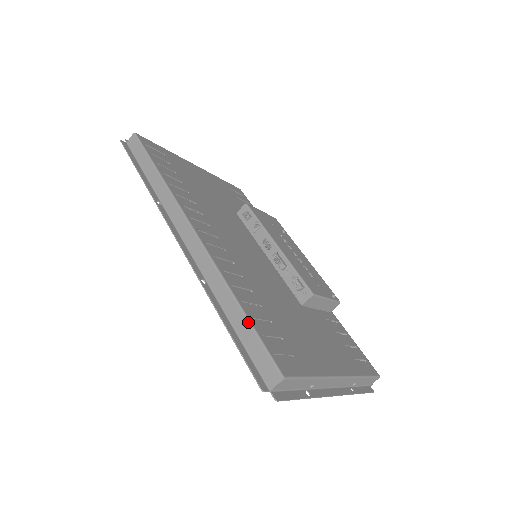
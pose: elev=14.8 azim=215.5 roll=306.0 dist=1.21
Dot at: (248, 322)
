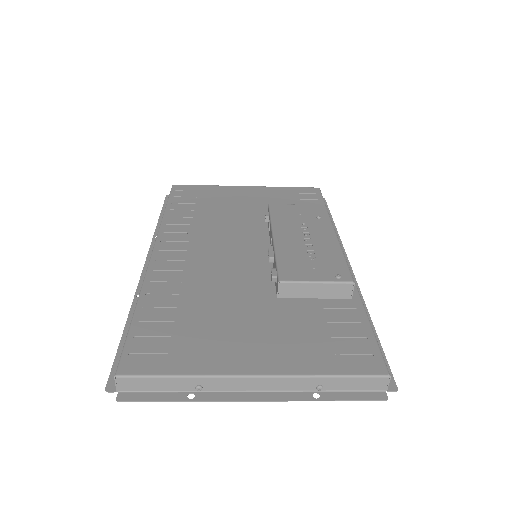
Dot at: occluded
